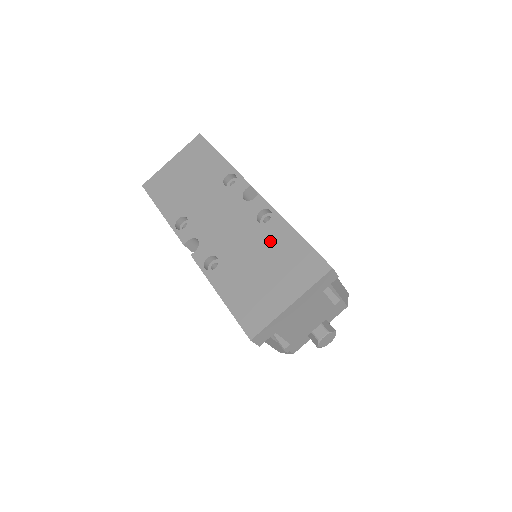
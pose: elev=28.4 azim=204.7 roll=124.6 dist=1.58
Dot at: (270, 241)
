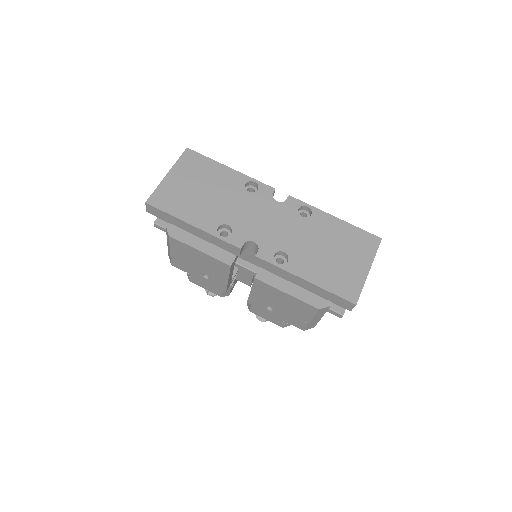
Dot at: (323, 230)
